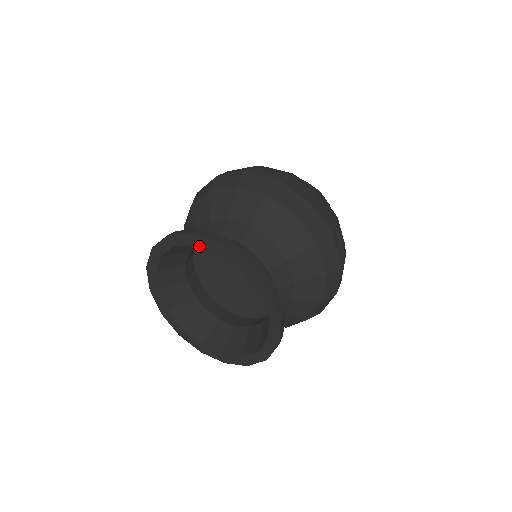
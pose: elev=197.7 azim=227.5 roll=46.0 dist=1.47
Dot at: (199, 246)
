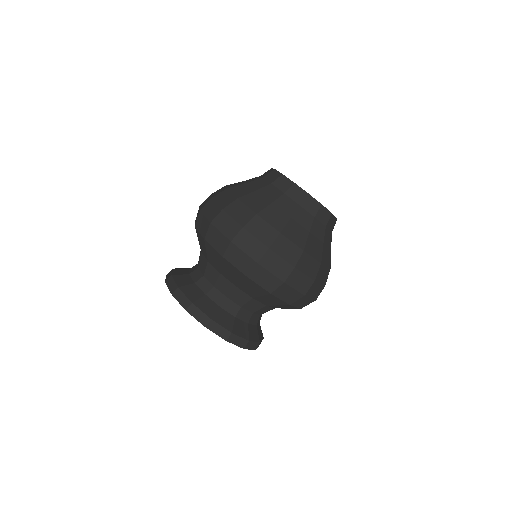
Dot at: occluded
